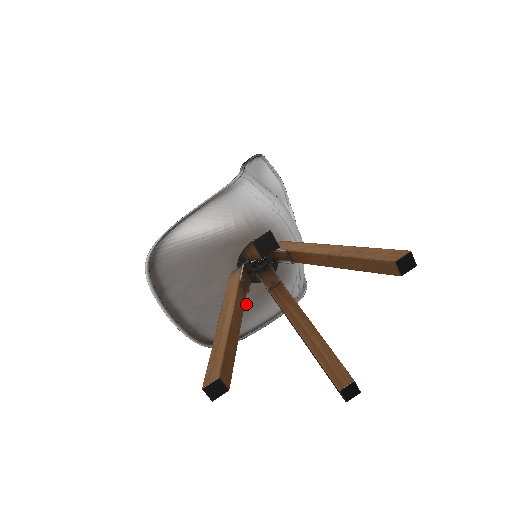
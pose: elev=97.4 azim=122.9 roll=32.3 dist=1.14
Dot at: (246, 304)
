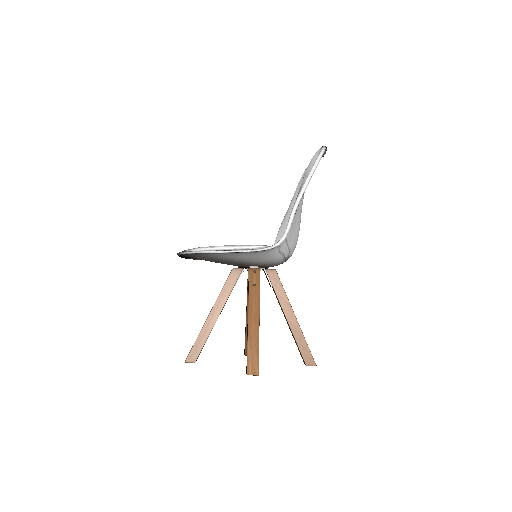
Dot at: occluded
